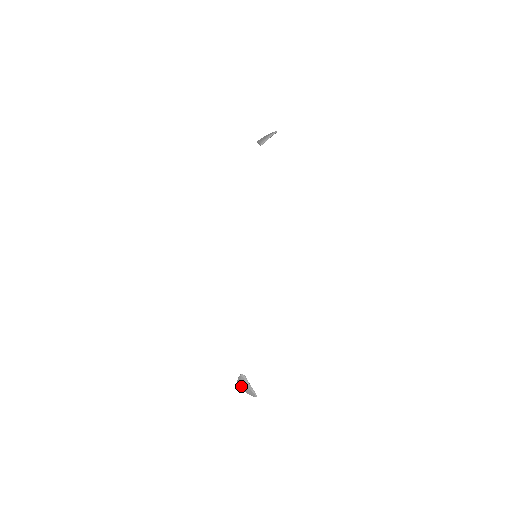
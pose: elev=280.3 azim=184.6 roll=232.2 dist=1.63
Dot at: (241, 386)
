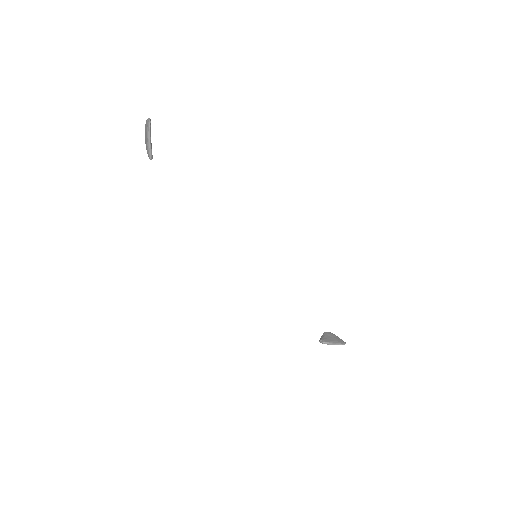
Dot at: occluded
